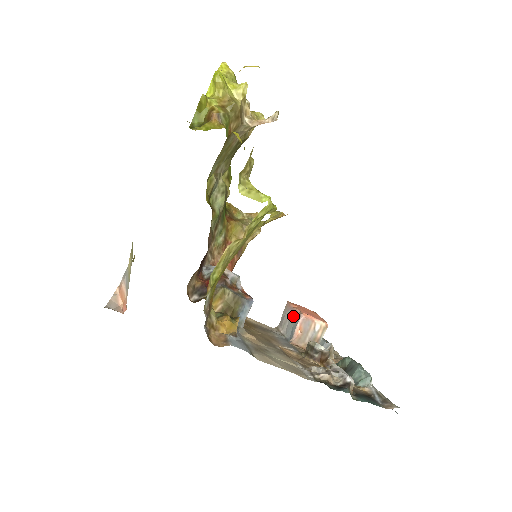
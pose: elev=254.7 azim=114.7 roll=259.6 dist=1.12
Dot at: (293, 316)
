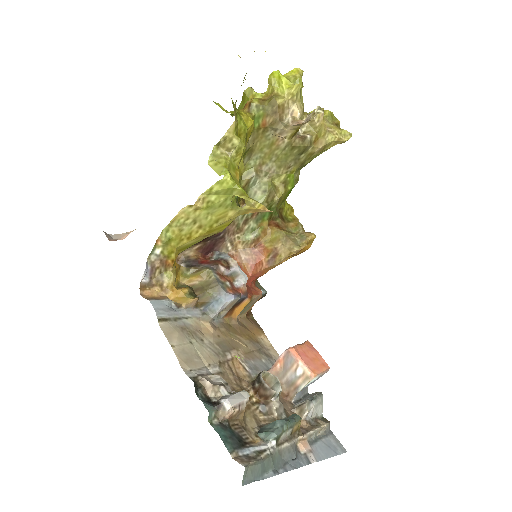
Dot at: occluded
